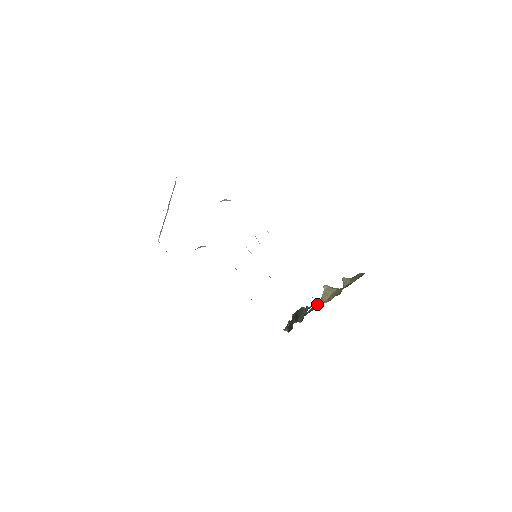
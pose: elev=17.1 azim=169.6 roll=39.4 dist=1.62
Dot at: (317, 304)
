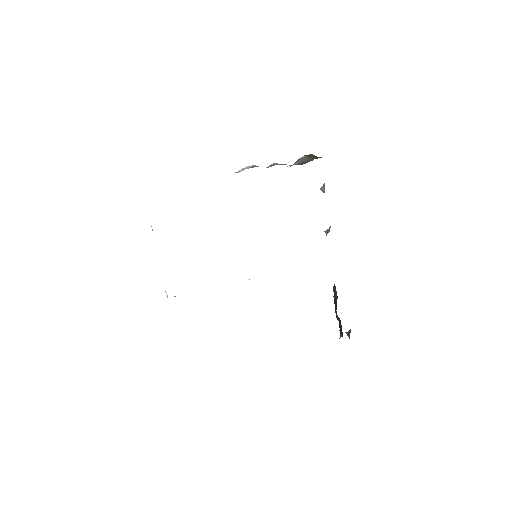
Dot at: occluded
